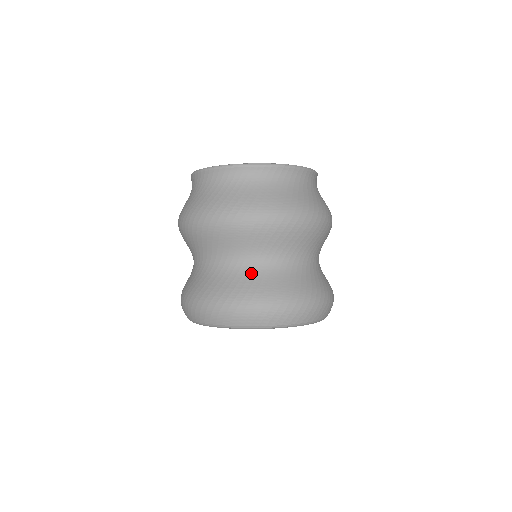
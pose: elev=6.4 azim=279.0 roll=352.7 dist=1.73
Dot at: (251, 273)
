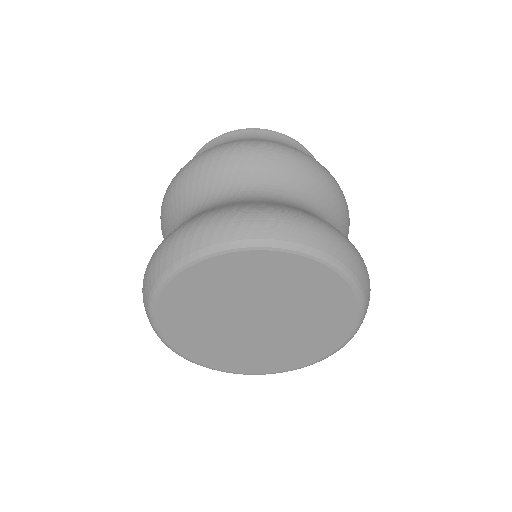
Dot at: (309, 212)
